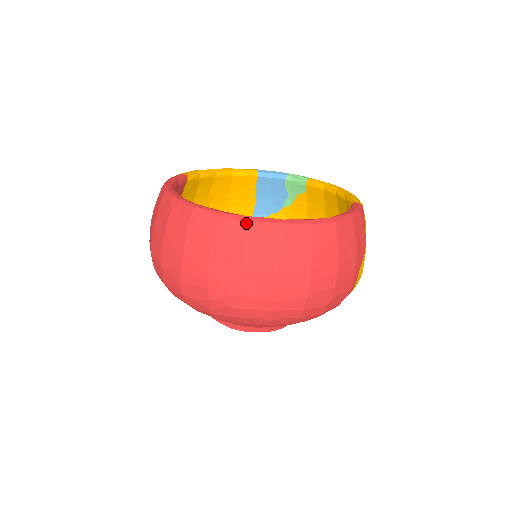
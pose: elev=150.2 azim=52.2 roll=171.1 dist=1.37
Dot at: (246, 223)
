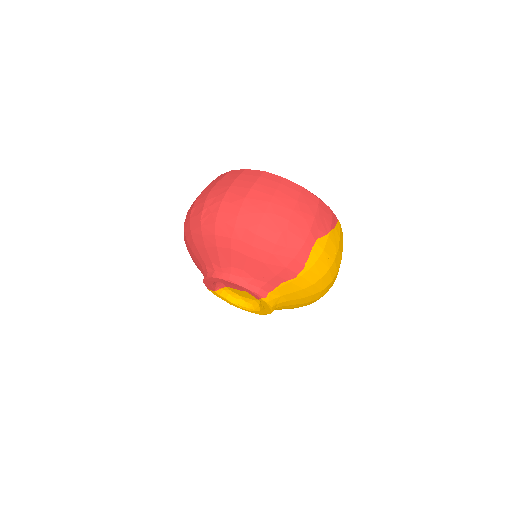
Dot at: (244, 170)
